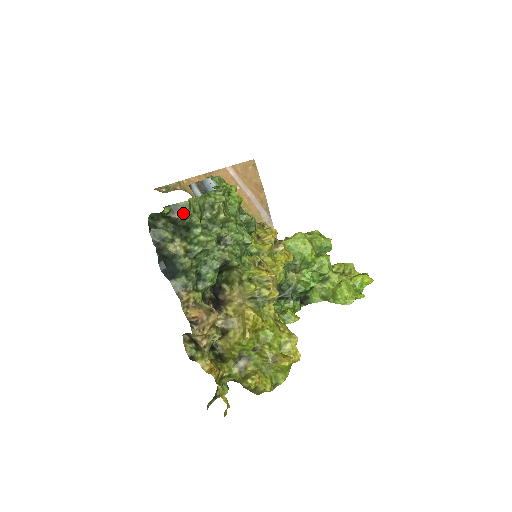
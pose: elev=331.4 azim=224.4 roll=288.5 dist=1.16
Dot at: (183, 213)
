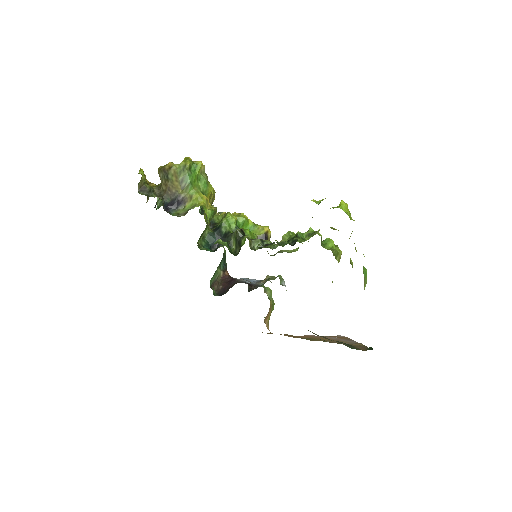
Dot at: occluded
